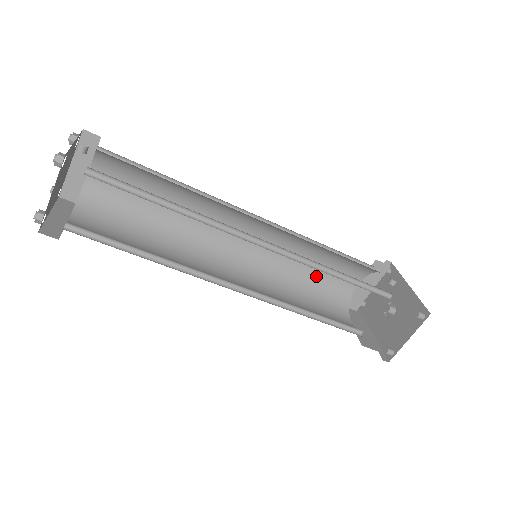
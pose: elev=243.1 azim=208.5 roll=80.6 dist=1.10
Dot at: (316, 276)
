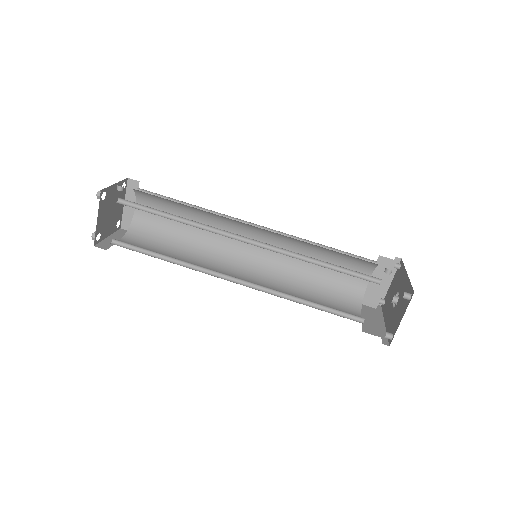
Dot at: (325, 275)
